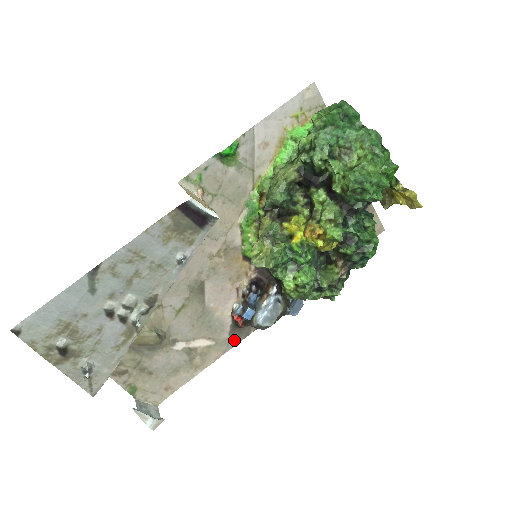
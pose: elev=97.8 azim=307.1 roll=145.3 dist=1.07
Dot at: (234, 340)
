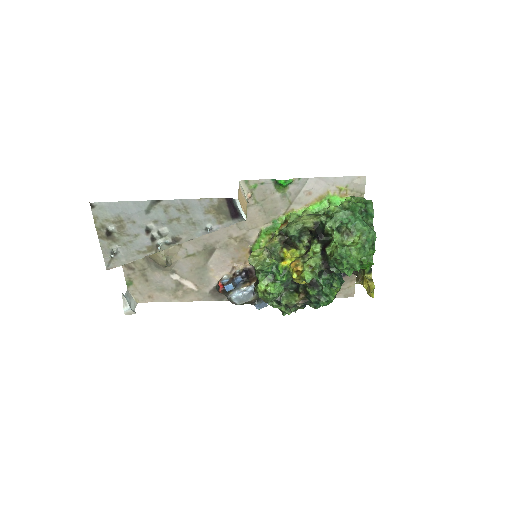
Dot at: (210, 297)
